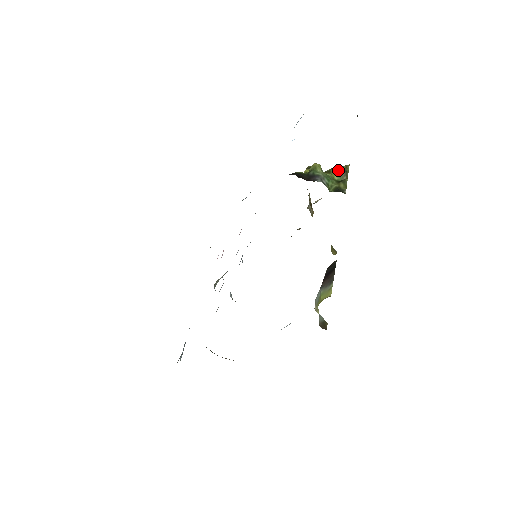
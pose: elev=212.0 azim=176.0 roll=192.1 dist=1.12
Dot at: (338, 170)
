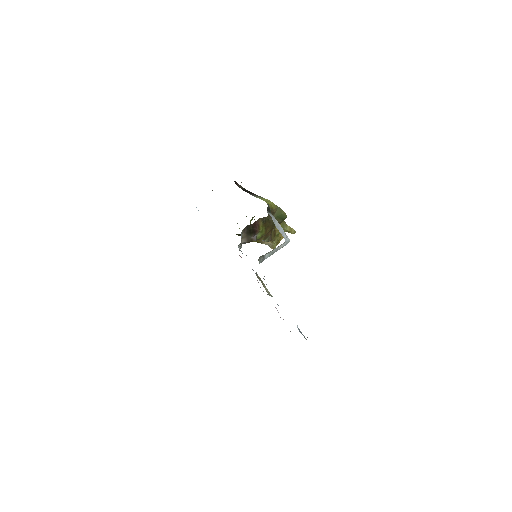
Dot at: (250, 221)
